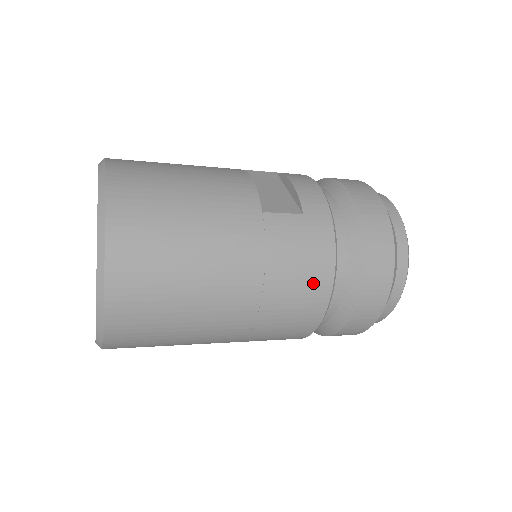
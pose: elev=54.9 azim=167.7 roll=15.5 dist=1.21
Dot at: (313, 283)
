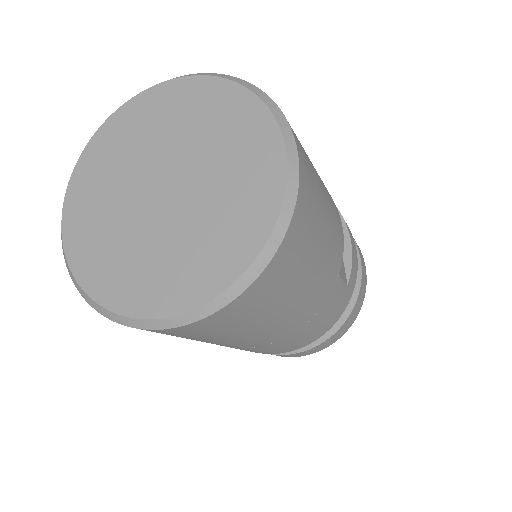
Dot at: (307, 340)
